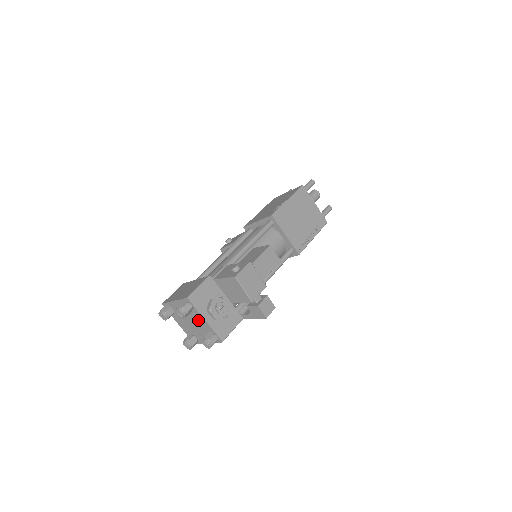
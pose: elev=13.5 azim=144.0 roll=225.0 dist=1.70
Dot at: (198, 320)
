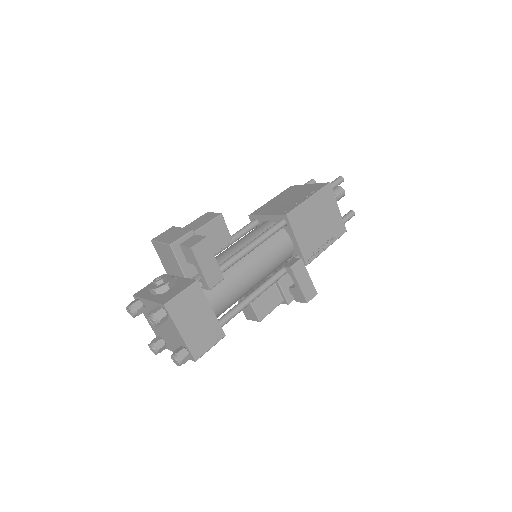
Dot at: occluded
